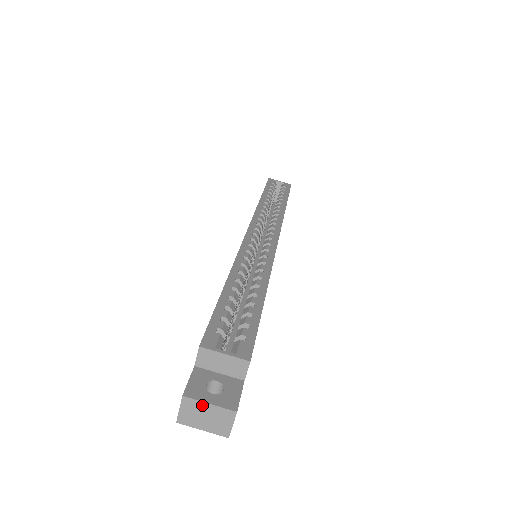
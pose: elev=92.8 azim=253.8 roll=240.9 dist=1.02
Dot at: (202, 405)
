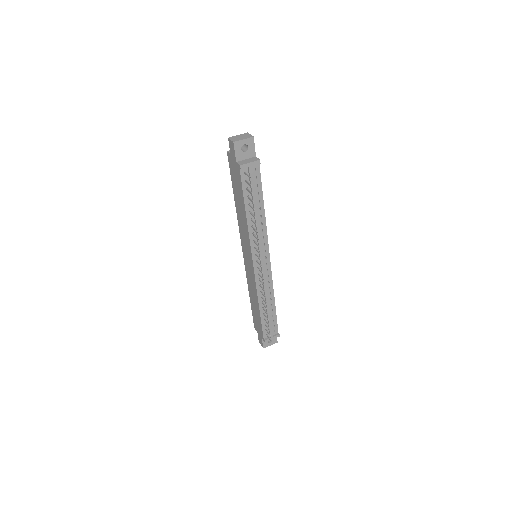
Dot at: (236, 136)
